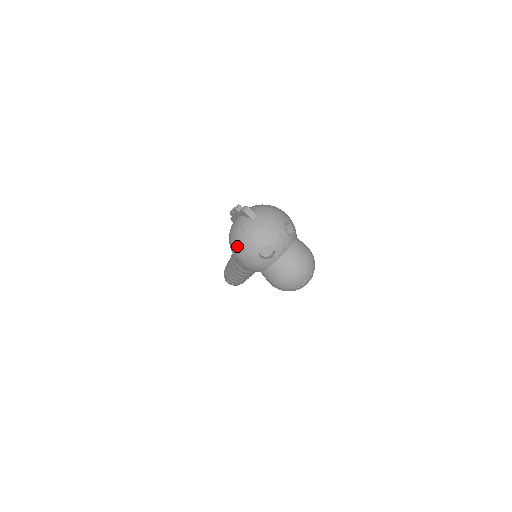
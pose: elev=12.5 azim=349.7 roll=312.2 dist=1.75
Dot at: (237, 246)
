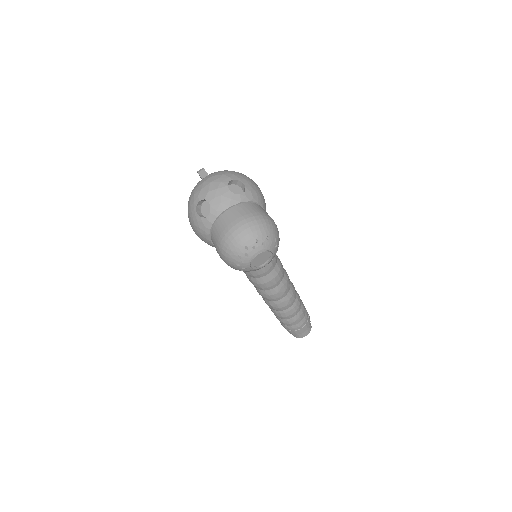
Dot at: occluded
